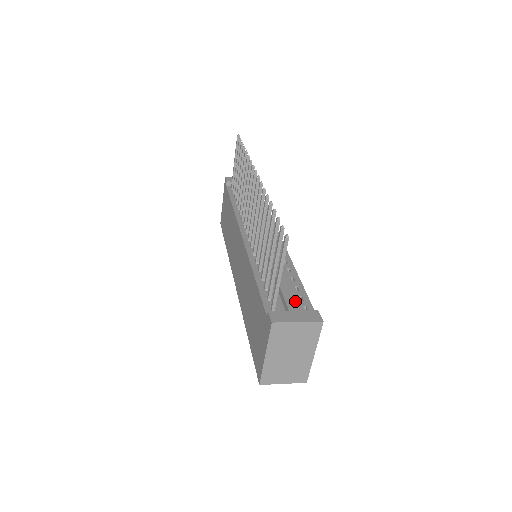
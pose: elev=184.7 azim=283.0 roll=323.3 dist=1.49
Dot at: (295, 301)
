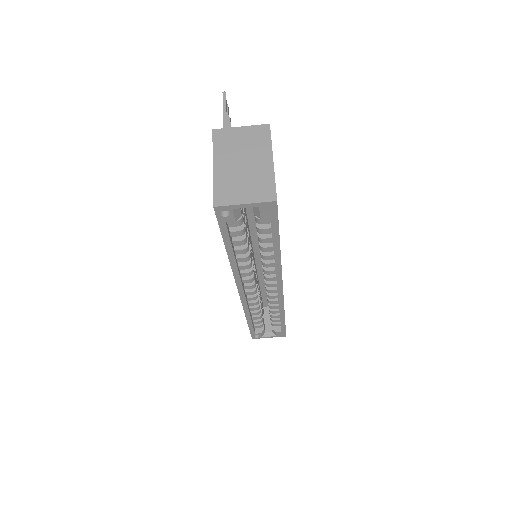
Dot at: occluded
